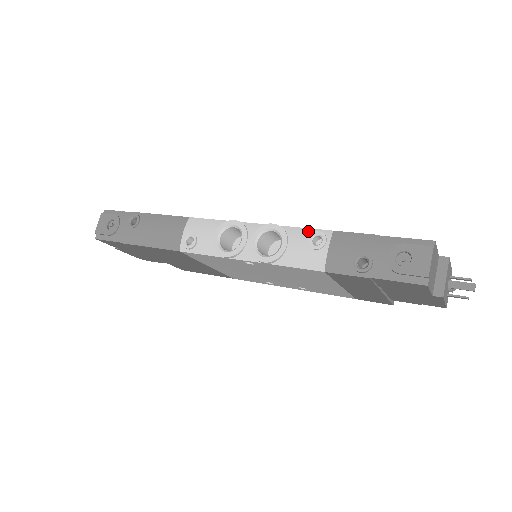
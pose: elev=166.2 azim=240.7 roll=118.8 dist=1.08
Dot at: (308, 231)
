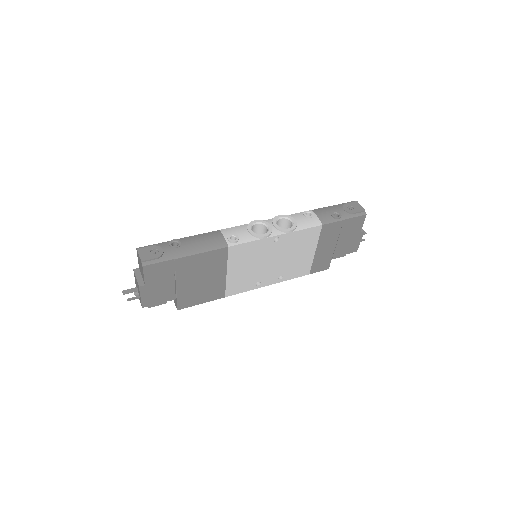
Dot at: (300, 213)
